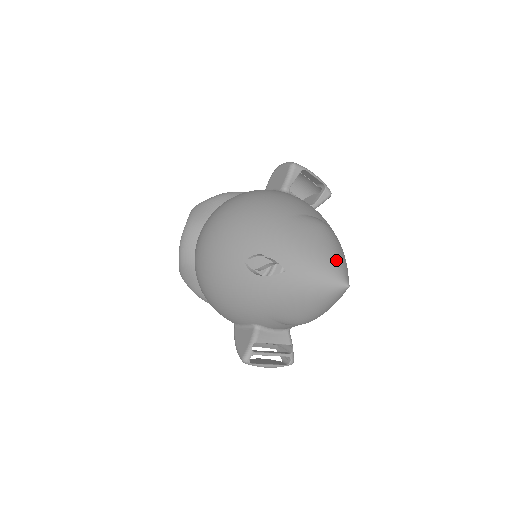
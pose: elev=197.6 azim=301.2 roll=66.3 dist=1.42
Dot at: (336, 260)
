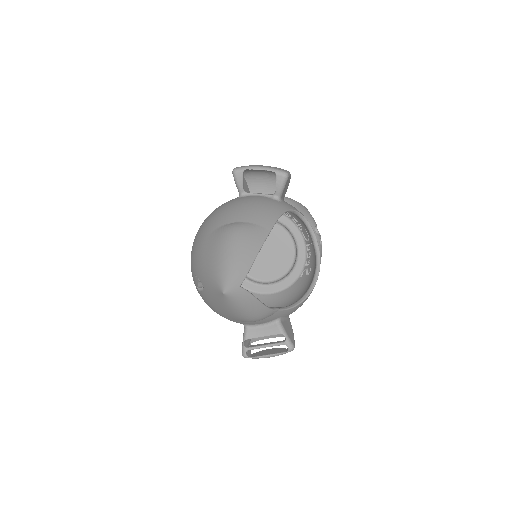
Dot at: (223, 268)
